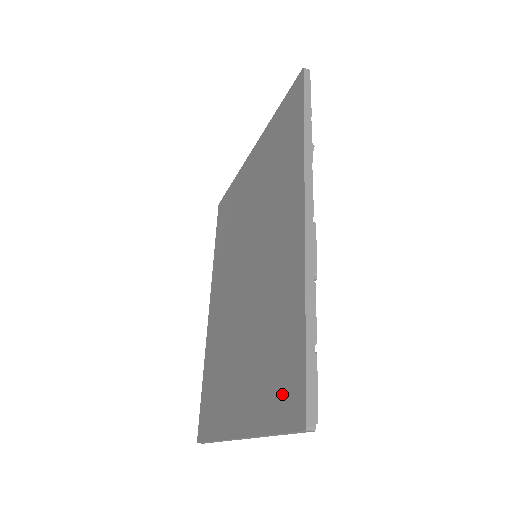
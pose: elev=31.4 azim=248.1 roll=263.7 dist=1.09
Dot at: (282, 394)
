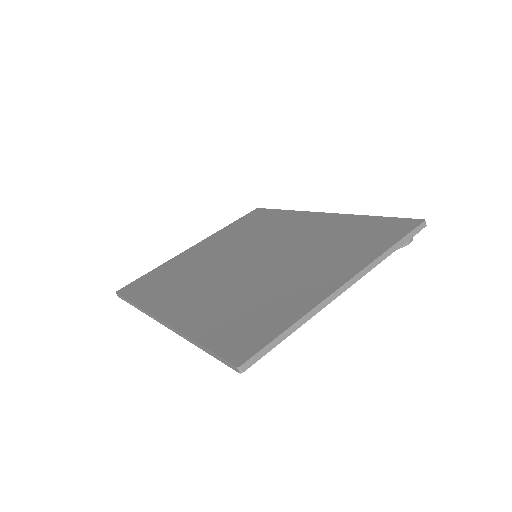
Dot at: (386, 233)
